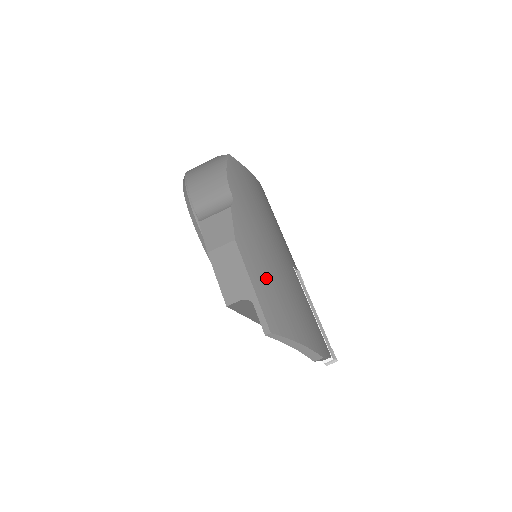
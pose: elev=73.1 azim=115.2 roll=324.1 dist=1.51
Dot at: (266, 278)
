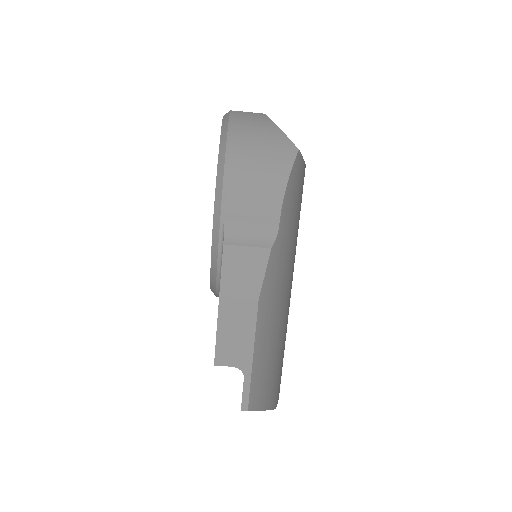
Dot at: (268, 343)
